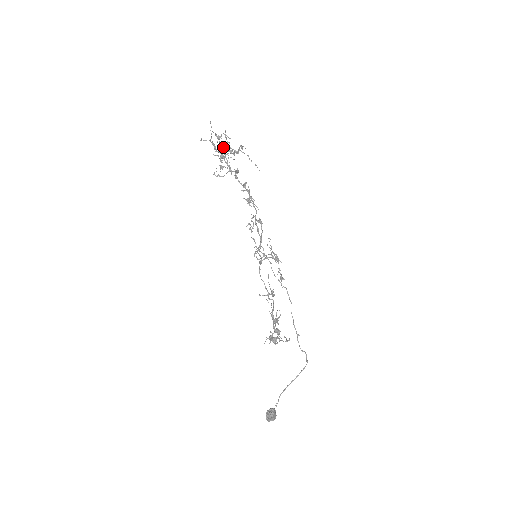
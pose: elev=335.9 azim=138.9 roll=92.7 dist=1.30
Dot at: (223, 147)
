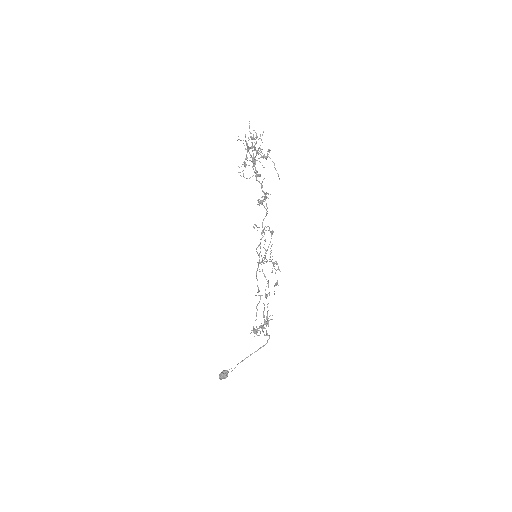
Dot at: (253, 147)
